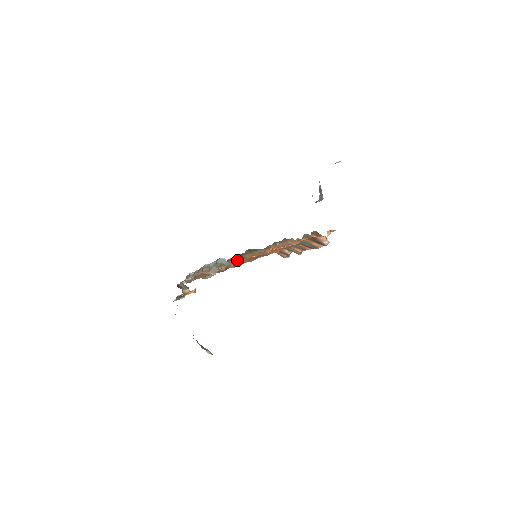
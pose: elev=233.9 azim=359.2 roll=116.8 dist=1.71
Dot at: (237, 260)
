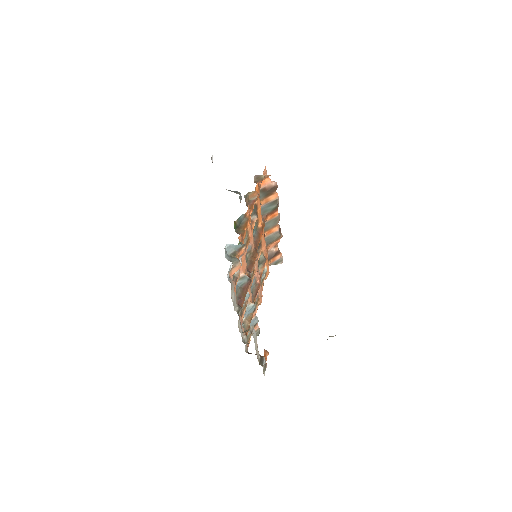
Dot at: occluded
